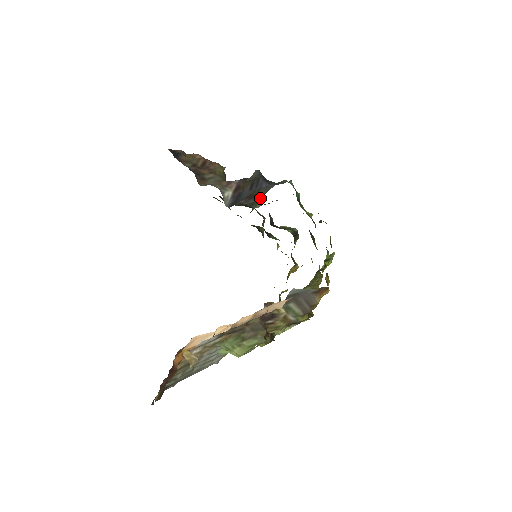
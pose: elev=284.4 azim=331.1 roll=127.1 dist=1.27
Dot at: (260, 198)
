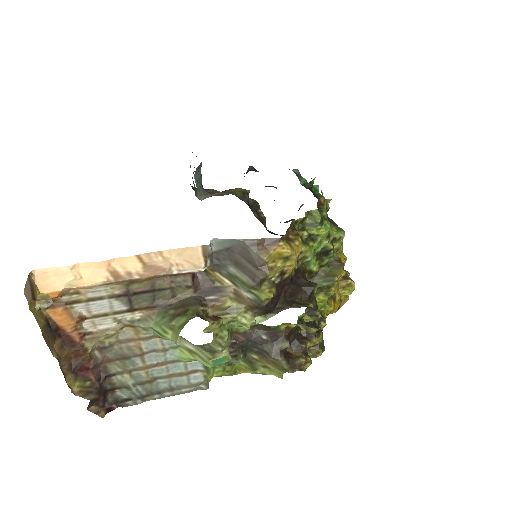
Dot at: occluded
